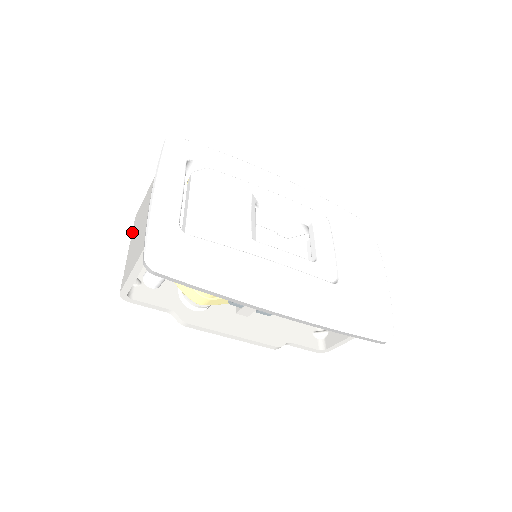
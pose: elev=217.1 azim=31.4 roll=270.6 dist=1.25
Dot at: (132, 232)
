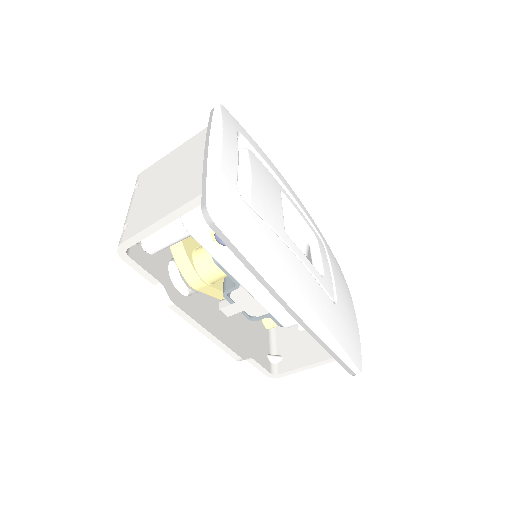
Dot at: (138, 186)
